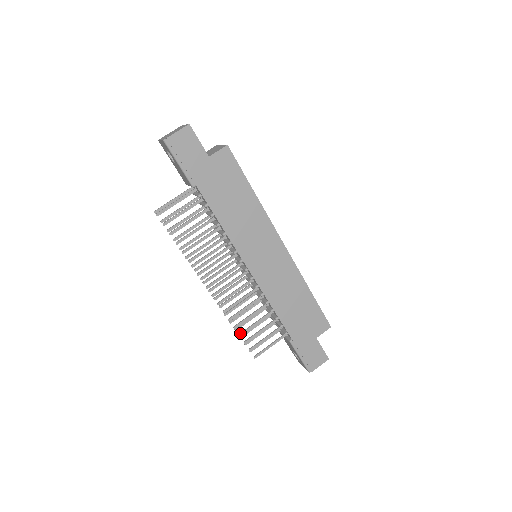
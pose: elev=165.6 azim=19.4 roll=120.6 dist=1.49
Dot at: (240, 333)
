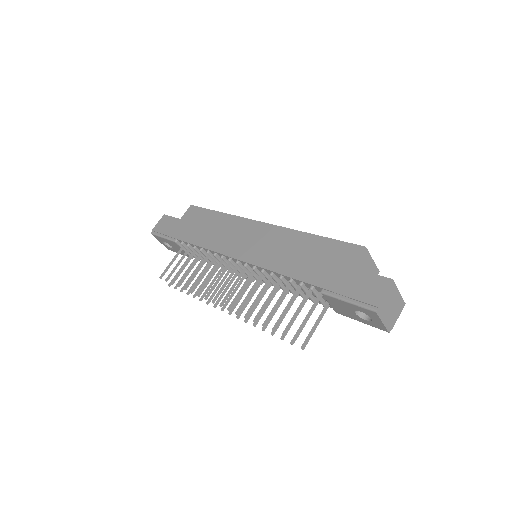
Dot at: (263, 323)
